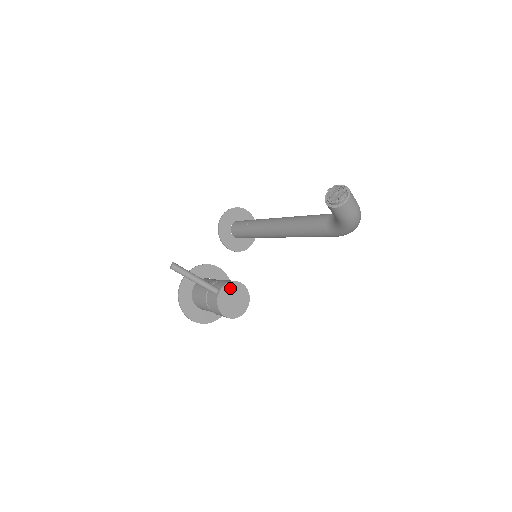
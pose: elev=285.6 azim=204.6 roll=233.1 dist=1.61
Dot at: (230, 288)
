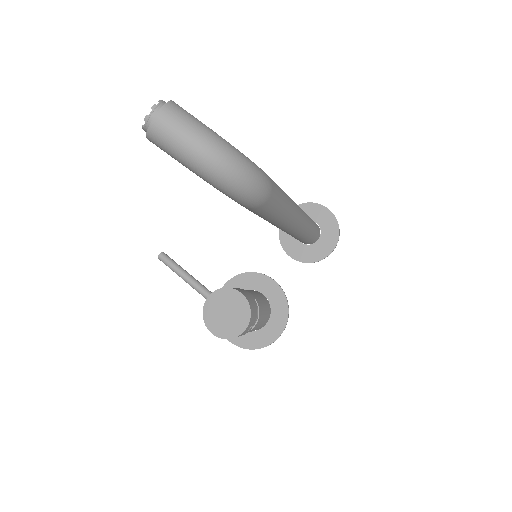
Dot at: (223, 296)
